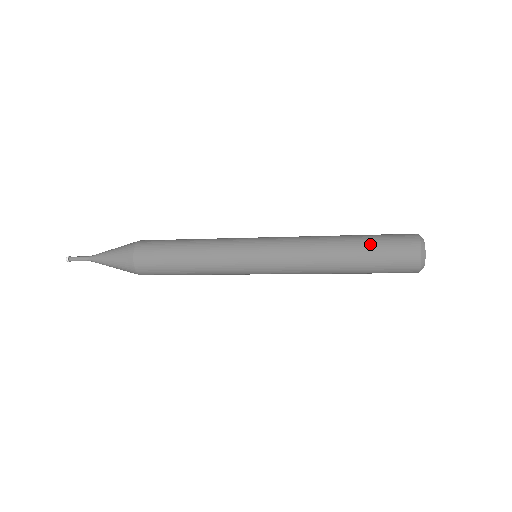
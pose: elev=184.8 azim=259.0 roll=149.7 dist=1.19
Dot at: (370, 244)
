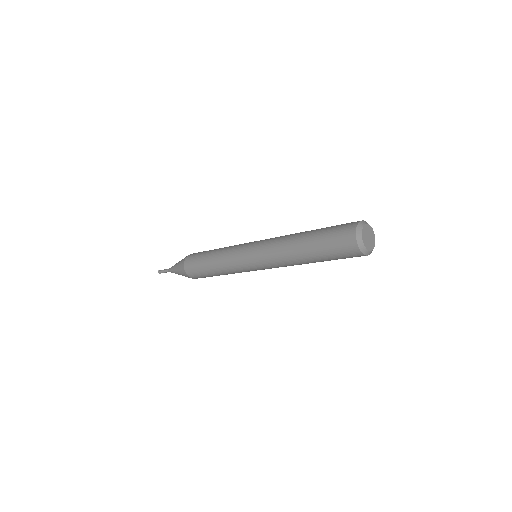
Dot at: (321, 231)
